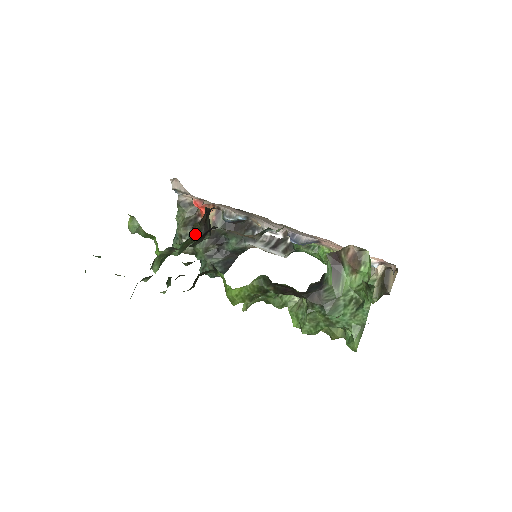
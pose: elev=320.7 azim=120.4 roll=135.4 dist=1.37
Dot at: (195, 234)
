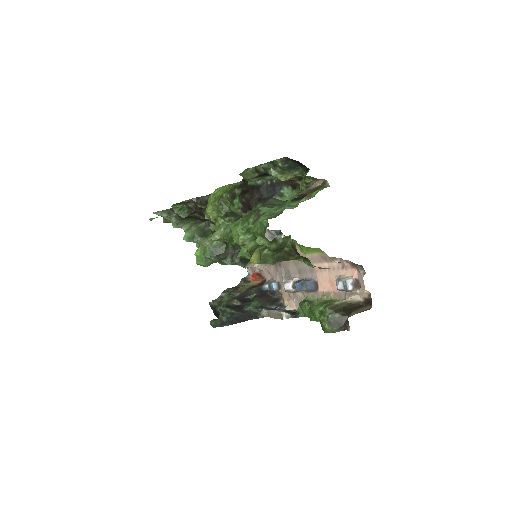
Dot at: (231, 251)
